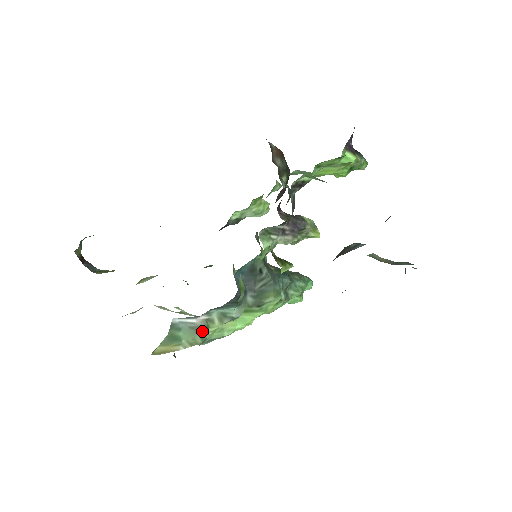
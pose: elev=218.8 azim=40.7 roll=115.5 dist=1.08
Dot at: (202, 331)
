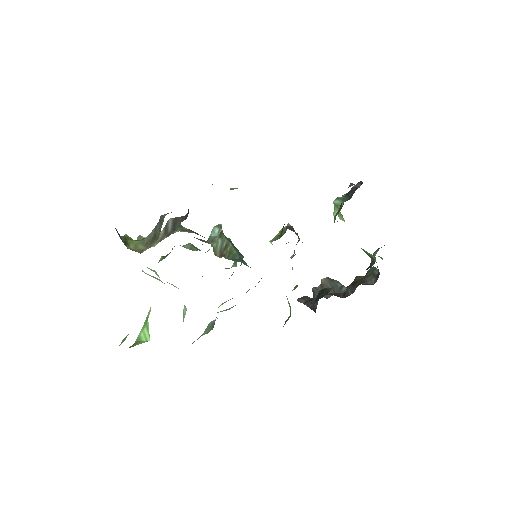
Dot at: occluded
